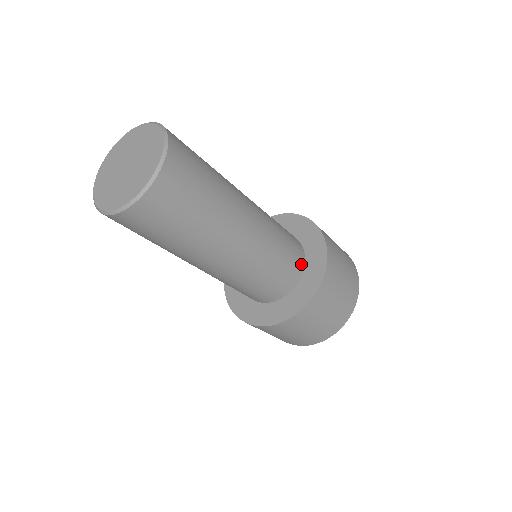
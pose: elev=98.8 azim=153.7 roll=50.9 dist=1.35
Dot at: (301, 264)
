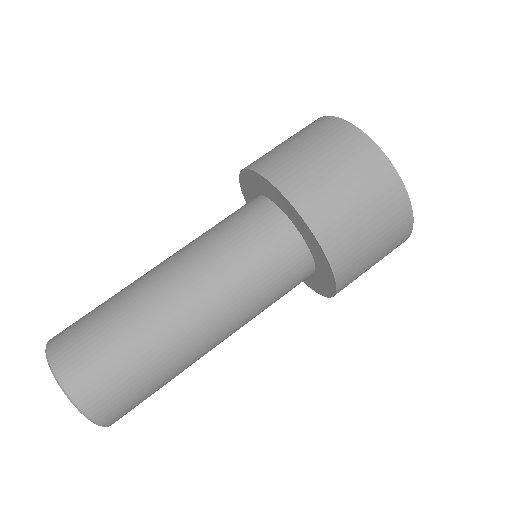
Dot at: (299, 246)
